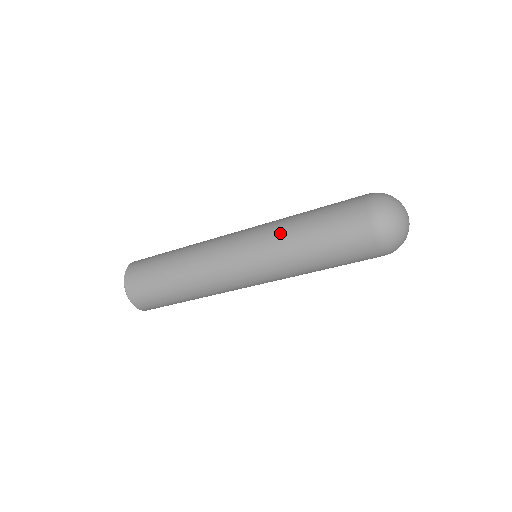
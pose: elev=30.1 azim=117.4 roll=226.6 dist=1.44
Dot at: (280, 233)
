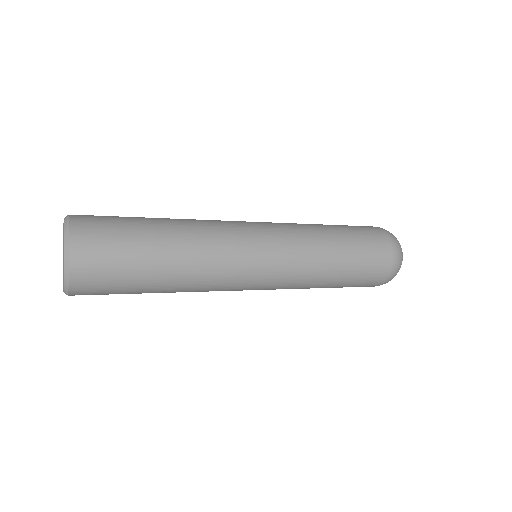
Dot at: (307, 228)
